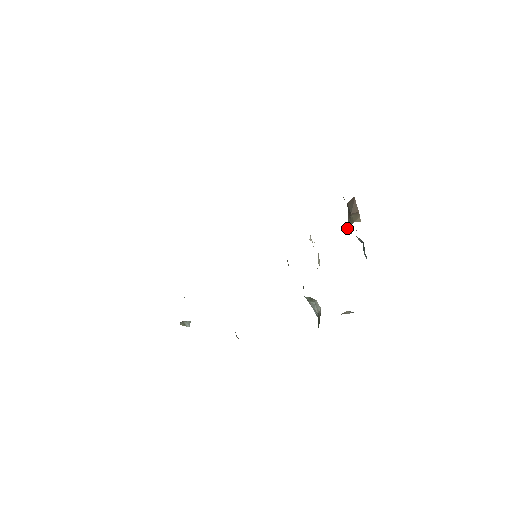
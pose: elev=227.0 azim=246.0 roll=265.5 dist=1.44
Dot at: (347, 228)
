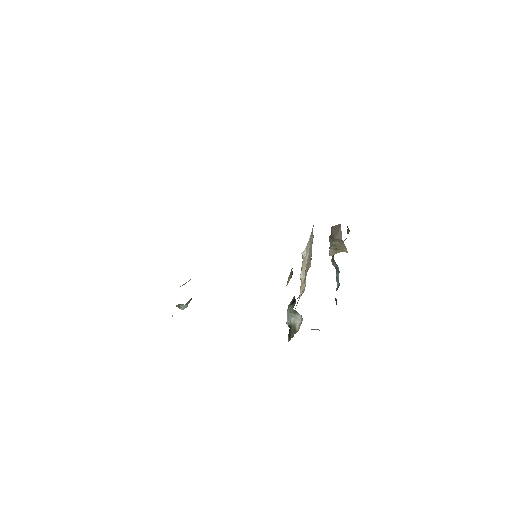
Dot at: (331, 252)
